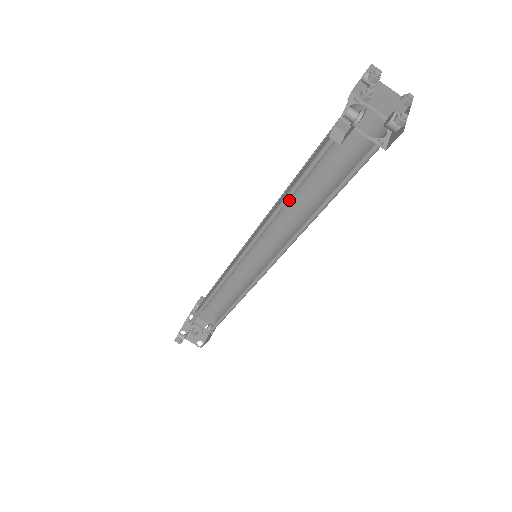
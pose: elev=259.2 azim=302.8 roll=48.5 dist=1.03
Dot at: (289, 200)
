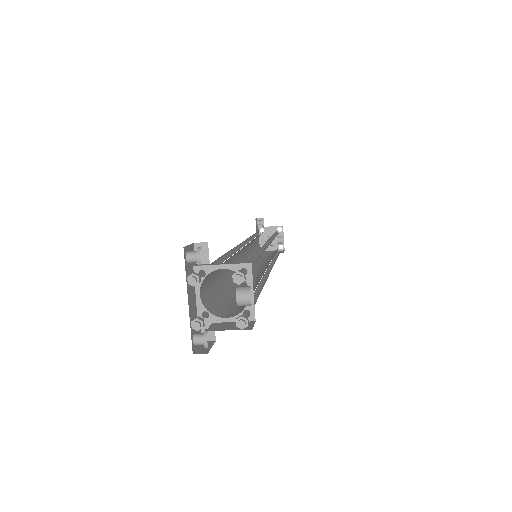
Dot at: occluded
